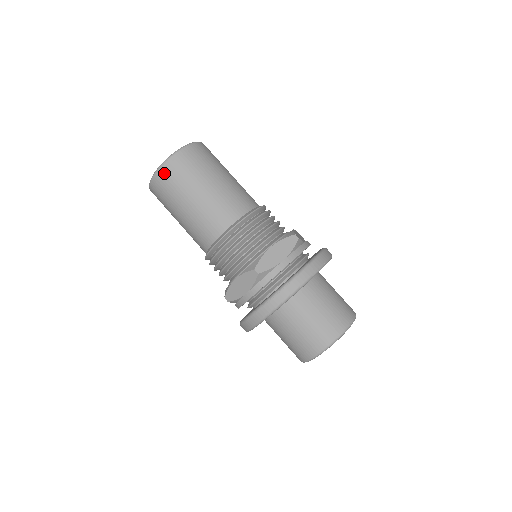
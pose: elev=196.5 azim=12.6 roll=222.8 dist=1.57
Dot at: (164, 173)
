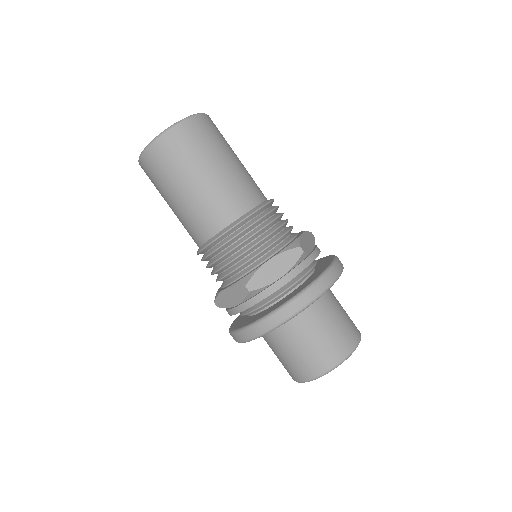
Dot at: (190, 127)
